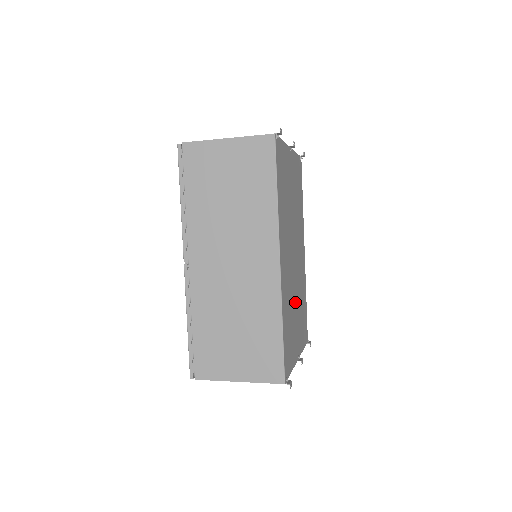
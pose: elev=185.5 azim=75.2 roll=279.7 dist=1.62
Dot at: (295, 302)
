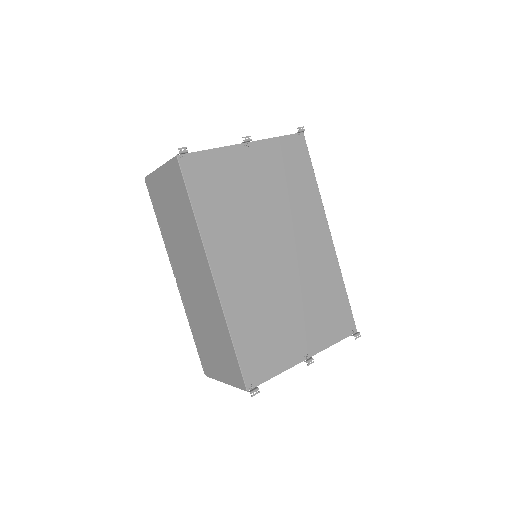
Dot at: (287, 302)
